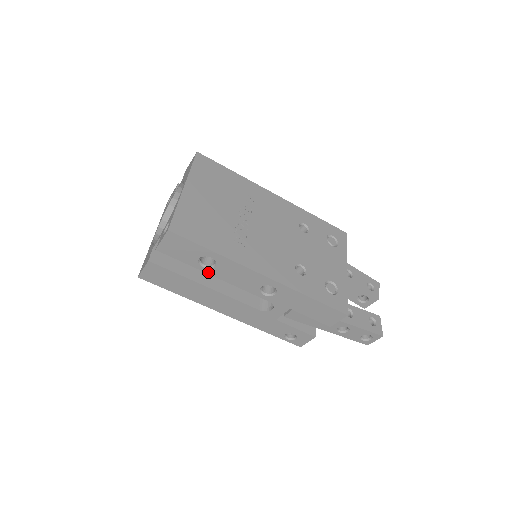
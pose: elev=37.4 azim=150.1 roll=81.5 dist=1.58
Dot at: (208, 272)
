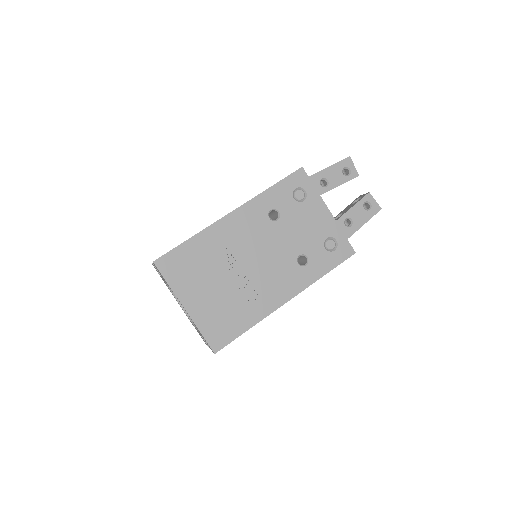
Dot at: occluded
